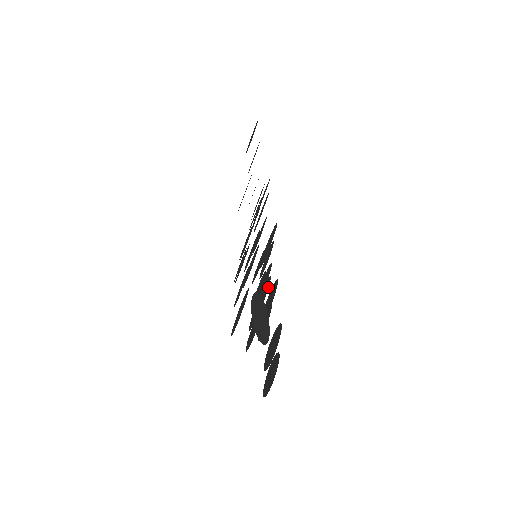
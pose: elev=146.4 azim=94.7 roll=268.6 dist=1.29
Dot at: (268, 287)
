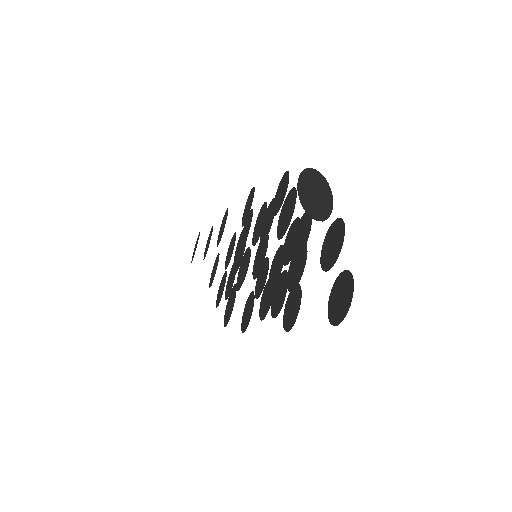
Dot at: (296, 218)
